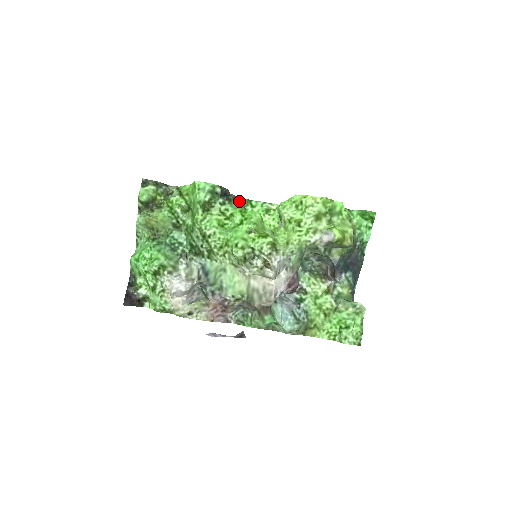
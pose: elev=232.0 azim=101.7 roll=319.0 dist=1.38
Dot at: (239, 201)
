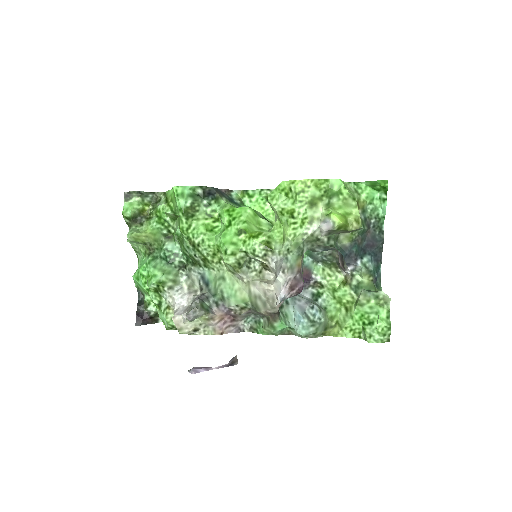
Dot at: (233, 194)
